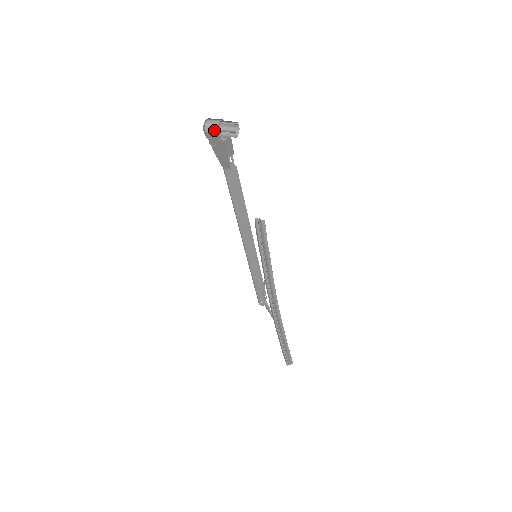
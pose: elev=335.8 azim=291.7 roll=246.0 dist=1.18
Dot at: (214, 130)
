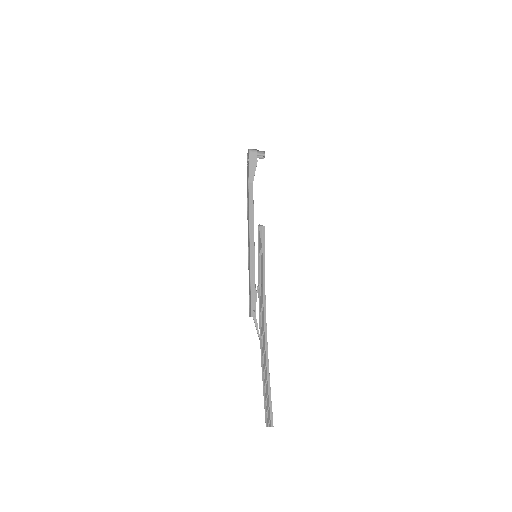
Dot at: (255, 151)
